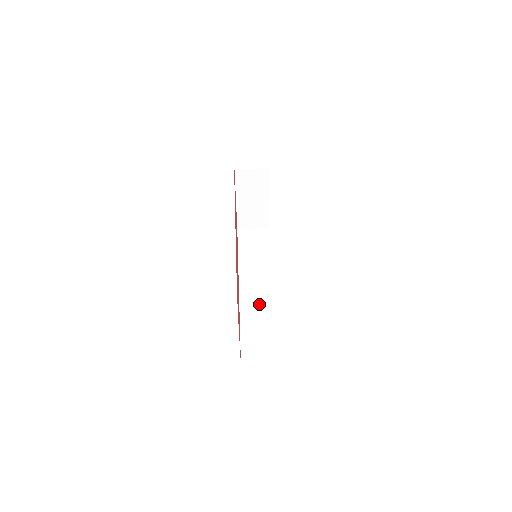
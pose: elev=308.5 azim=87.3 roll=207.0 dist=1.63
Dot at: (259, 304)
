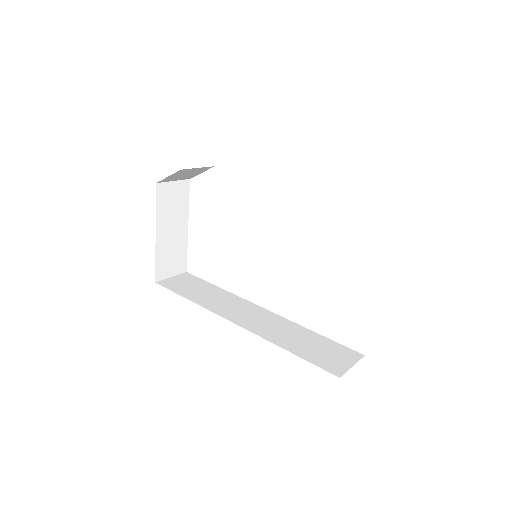
Dot at: (273, 325)
